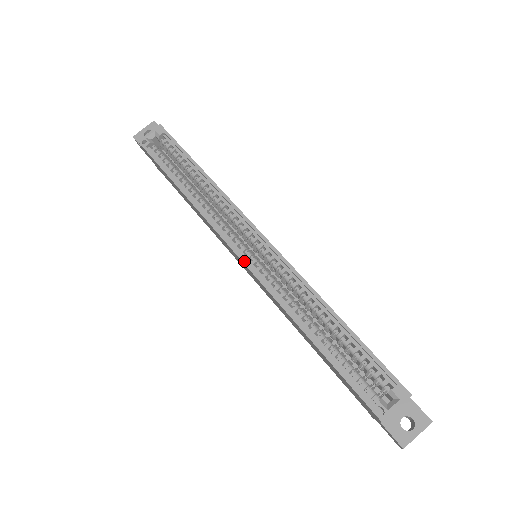
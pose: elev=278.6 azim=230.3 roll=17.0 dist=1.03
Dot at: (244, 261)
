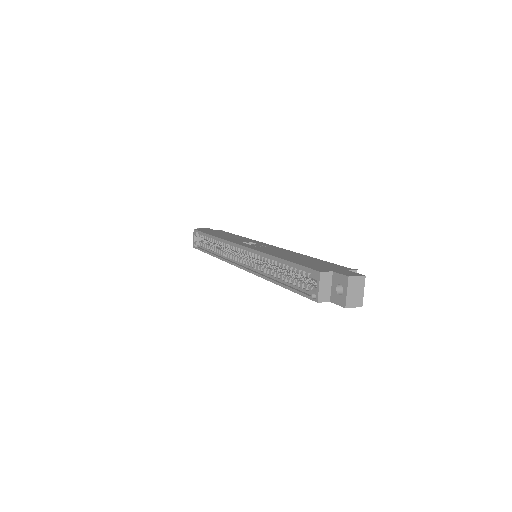
Dot at: (241, 268)
